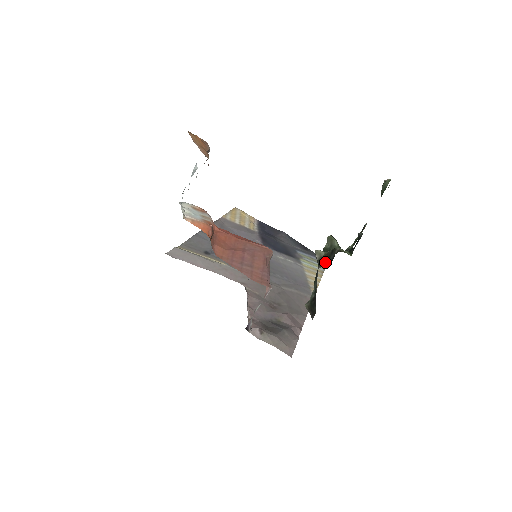
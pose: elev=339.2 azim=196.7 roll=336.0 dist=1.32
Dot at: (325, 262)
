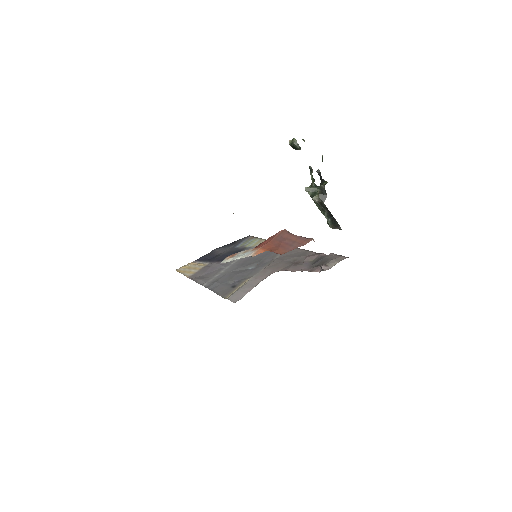
Dot at: (323, 197)
